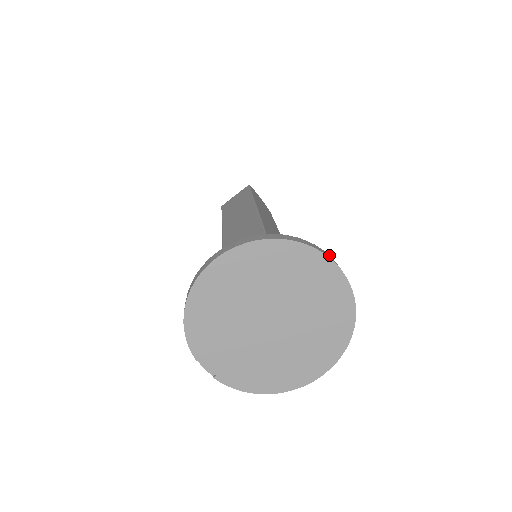
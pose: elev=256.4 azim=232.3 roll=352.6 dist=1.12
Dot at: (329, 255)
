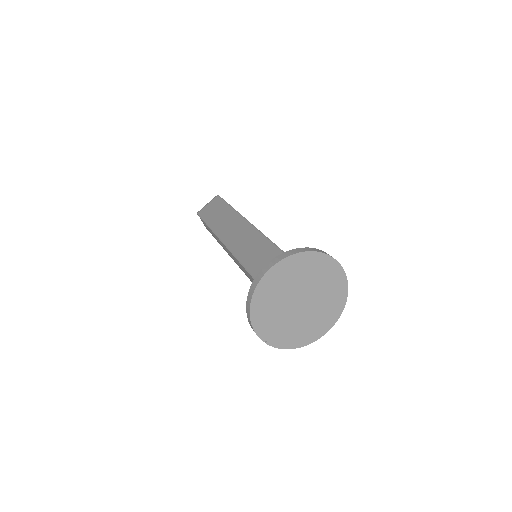
Dot at: occluded
